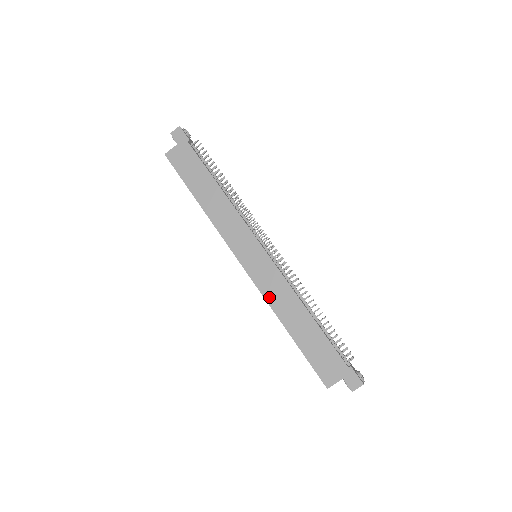
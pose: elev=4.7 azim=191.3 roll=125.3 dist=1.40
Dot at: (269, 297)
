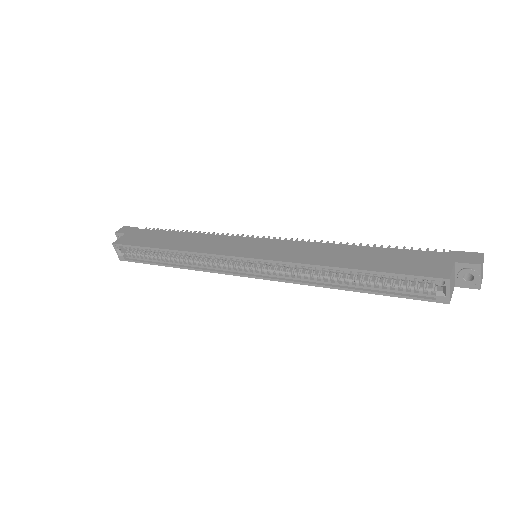
Dot at: (296, 259)
